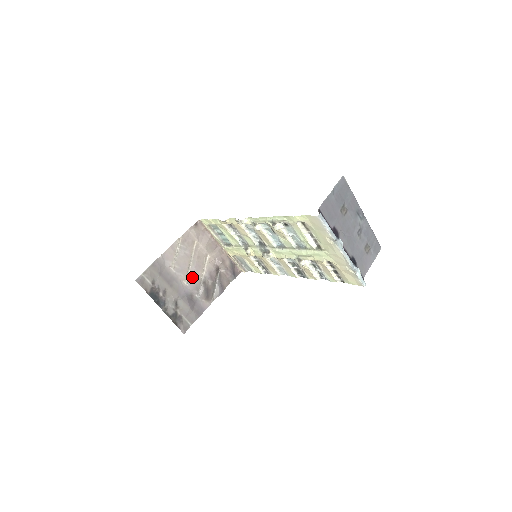
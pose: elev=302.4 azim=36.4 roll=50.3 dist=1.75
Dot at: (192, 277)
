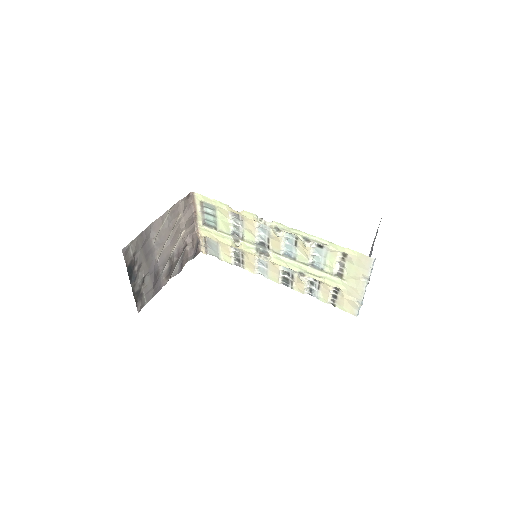
Dot at: (164, 252)
